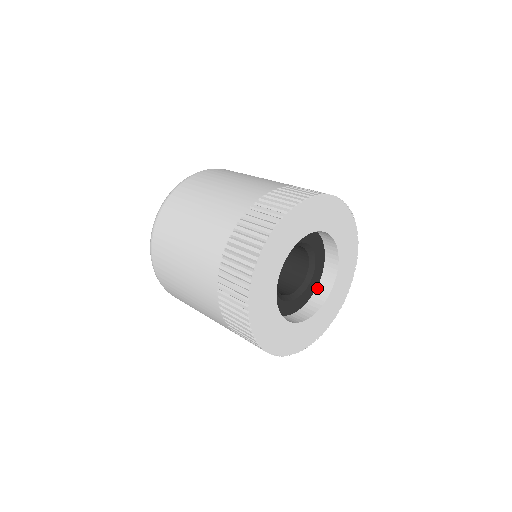
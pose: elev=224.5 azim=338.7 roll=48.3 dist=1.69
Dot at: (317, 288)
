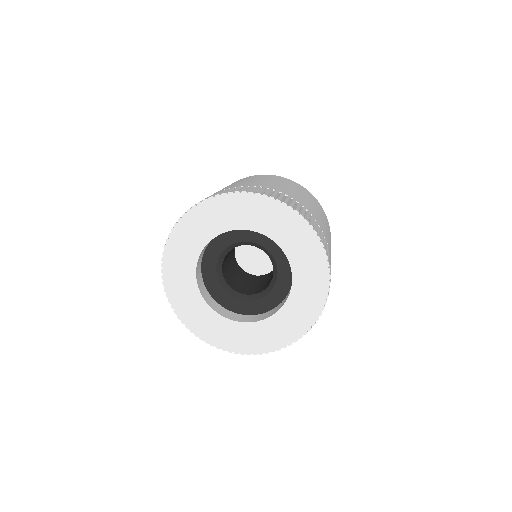
Dot at: (269, 311)
